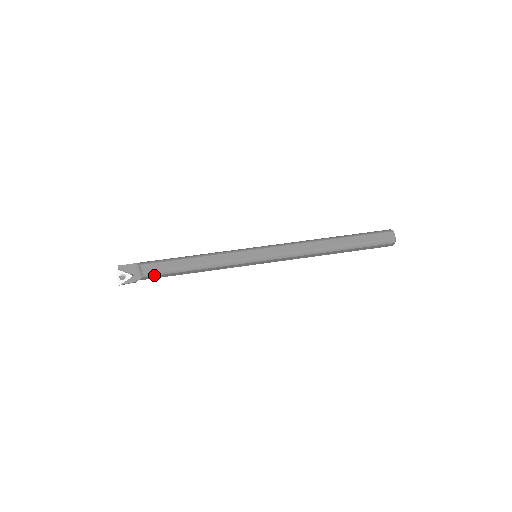
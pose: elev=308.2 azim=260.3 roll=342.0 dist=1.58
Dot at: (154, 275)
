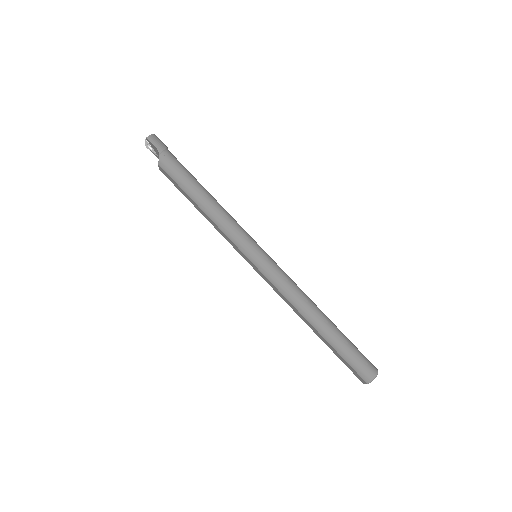
Dot at: occluded
